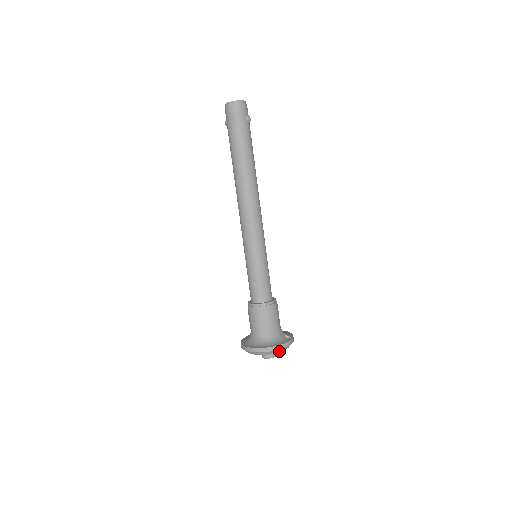
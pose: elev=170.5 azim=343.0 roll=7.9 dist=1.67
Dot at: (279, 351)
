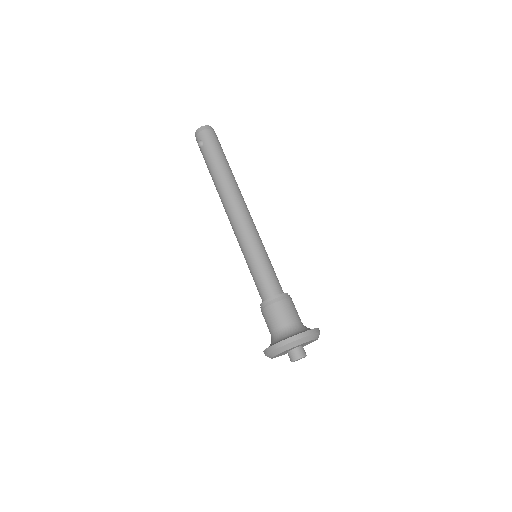
Dot at: (318, 337)
